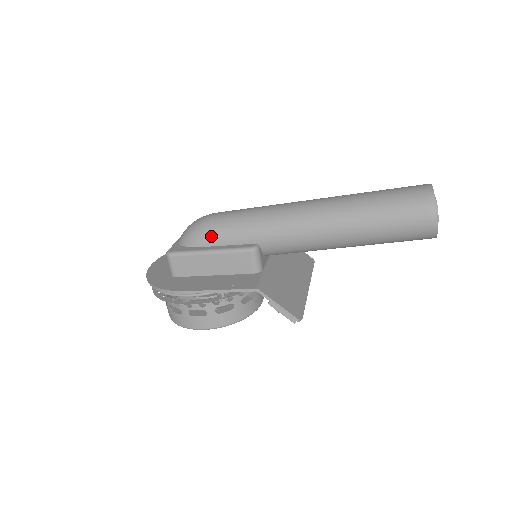
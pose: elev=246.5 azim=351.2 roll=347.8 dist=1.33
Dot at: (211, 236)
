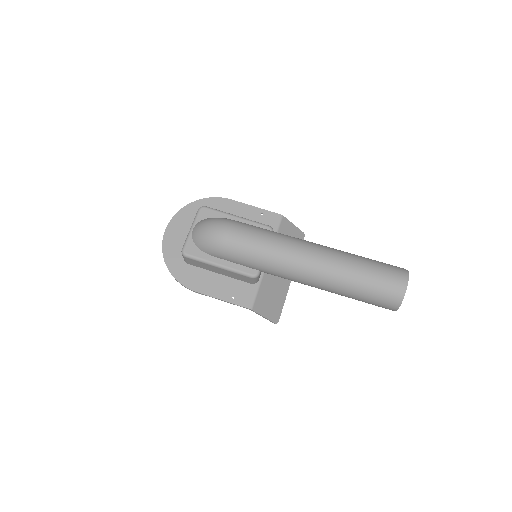
Dot at: (222, 254)
